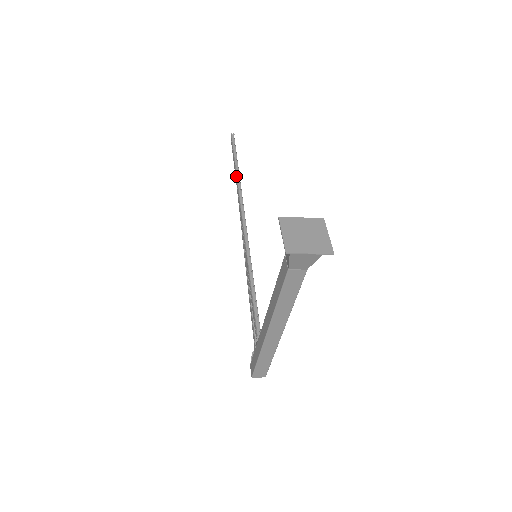
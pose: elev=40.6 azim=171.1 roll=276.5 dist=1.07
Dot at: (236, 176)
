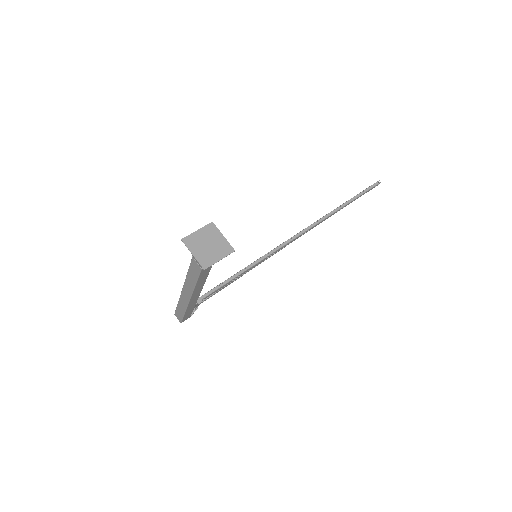
Dot at: occluded
